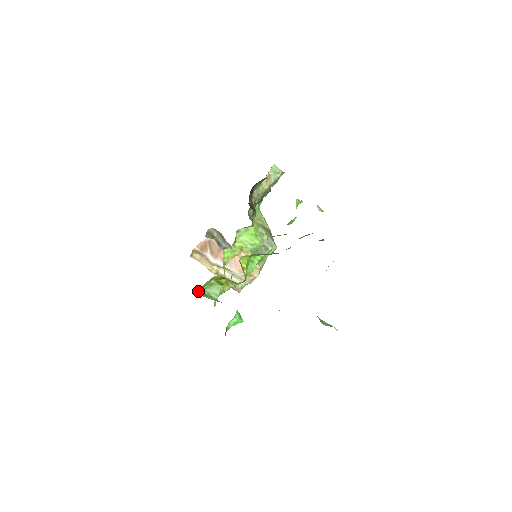
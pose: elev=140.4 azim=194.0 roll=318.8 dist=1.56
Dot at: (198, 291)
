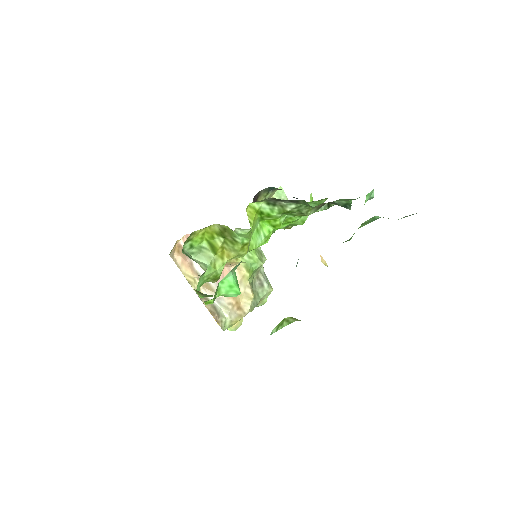
Dot at: (183, 249)
